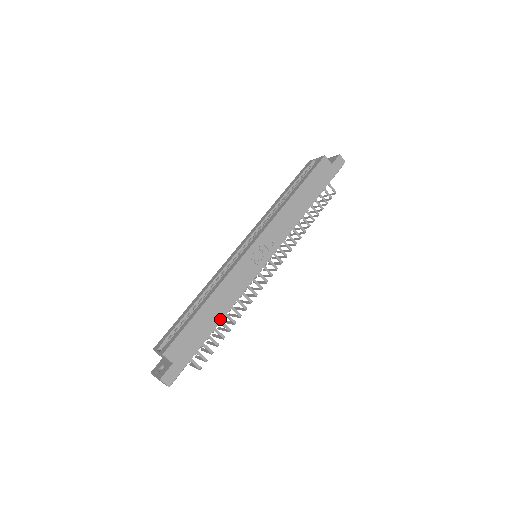
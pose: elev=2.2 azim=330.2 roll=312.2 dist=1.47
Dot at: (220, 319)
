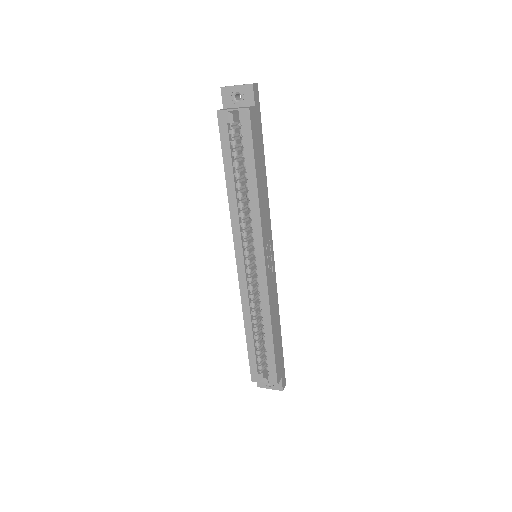
Dot at: (280, 325)
